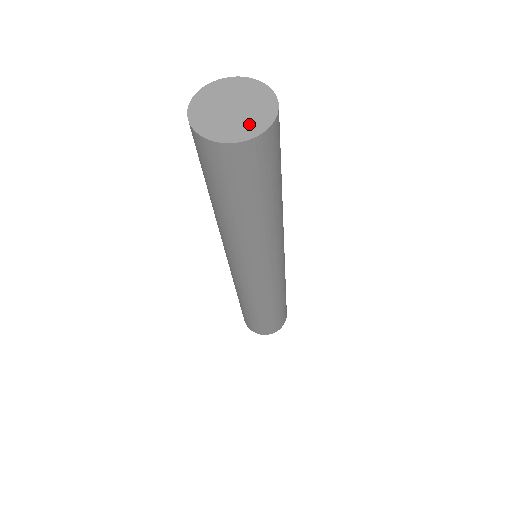
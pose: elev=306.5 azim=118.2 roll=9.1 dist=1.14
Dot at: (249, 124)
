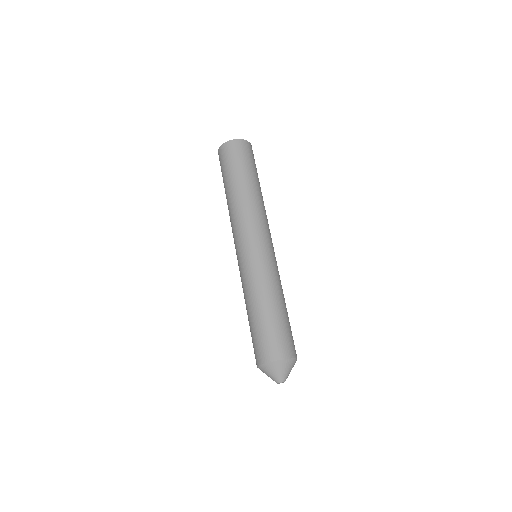
Dot at: occluded
